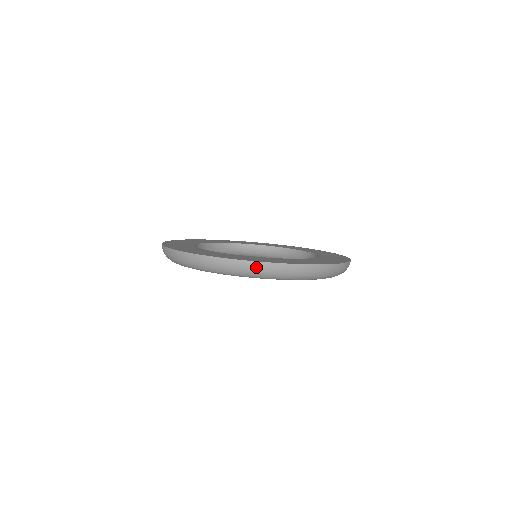
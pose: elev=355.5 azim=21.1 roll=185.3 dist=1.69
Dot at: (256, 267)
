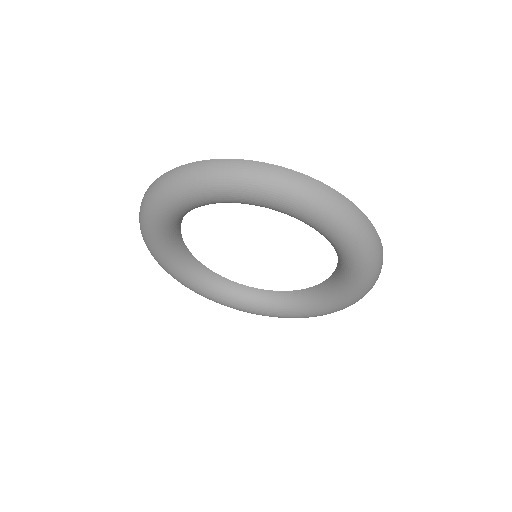
Dot at: (180, 172)
